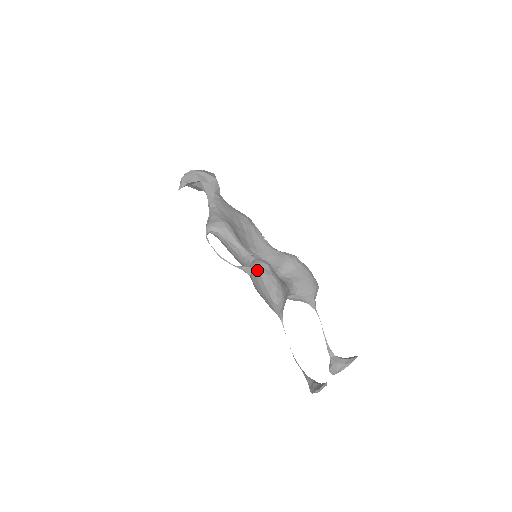
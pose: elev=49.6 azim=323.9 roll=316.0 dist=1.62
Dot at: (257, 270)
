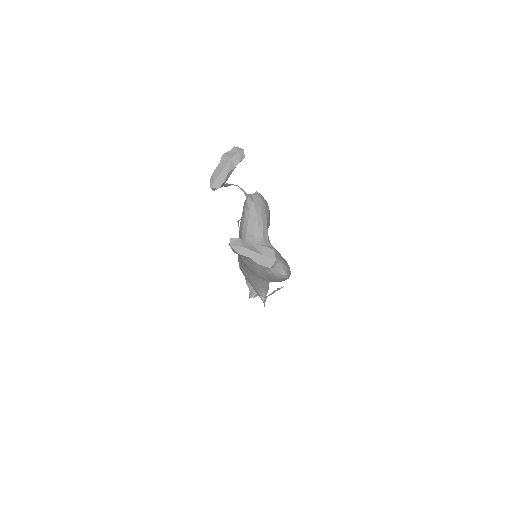
Dot at: occluded
